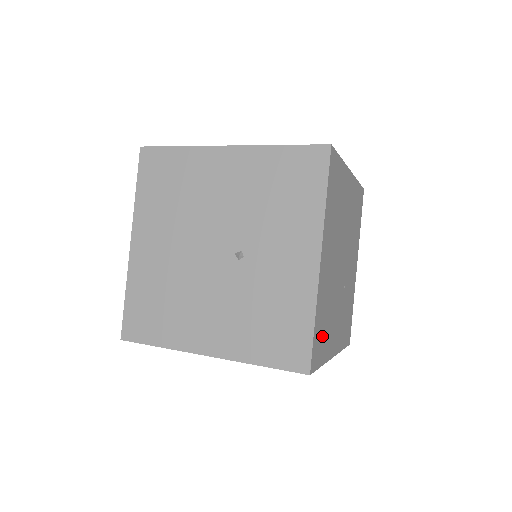
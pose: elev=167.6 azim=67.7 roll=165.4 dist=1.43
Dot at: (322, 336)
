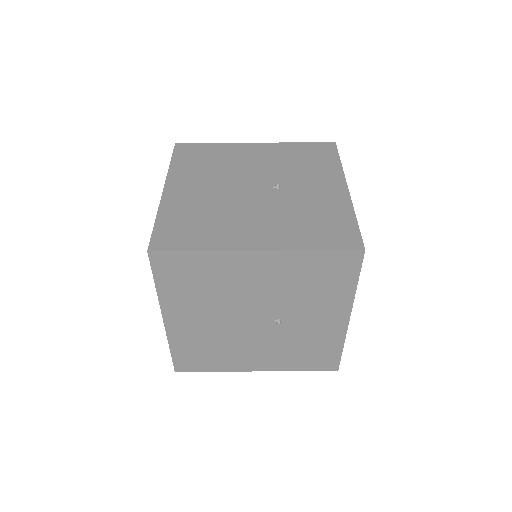
Dot at: occluded
